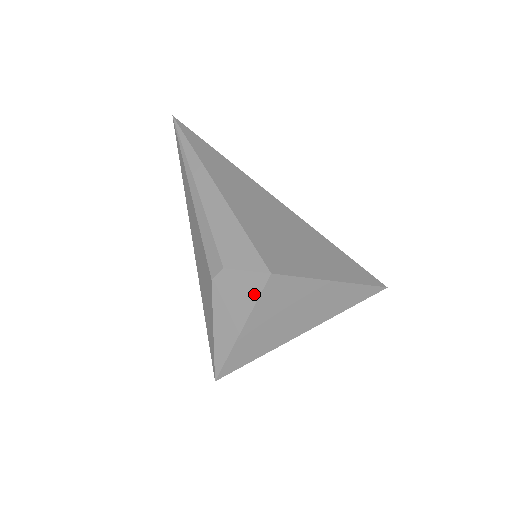
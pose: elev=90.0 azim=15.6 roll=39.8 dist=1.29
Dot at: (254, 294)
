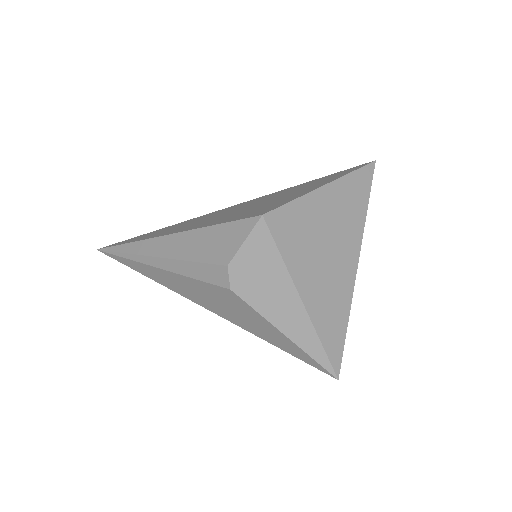
Dot at: (271, 251)
